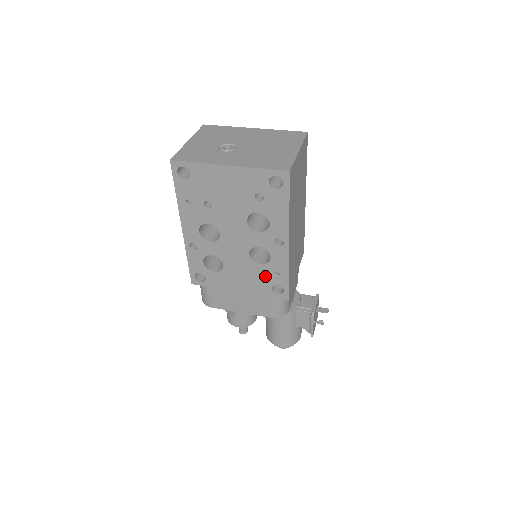
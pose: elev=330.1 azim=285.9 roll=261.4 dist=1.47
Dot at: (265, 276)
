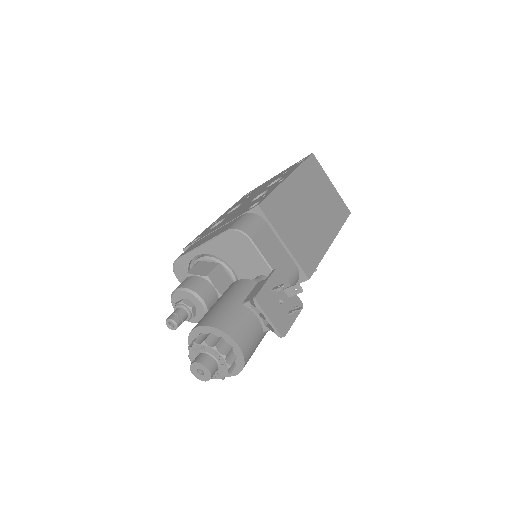
Dot at: (252, 204)
